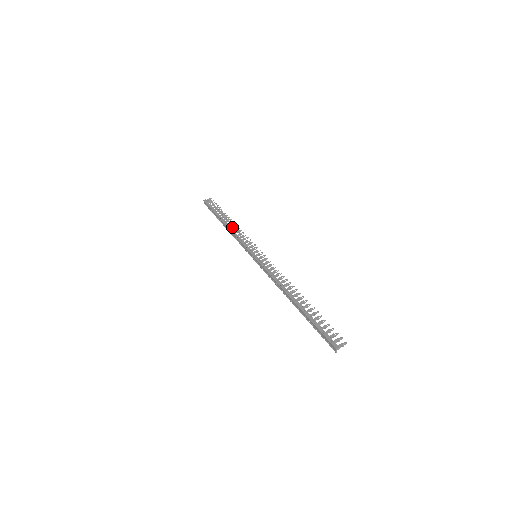
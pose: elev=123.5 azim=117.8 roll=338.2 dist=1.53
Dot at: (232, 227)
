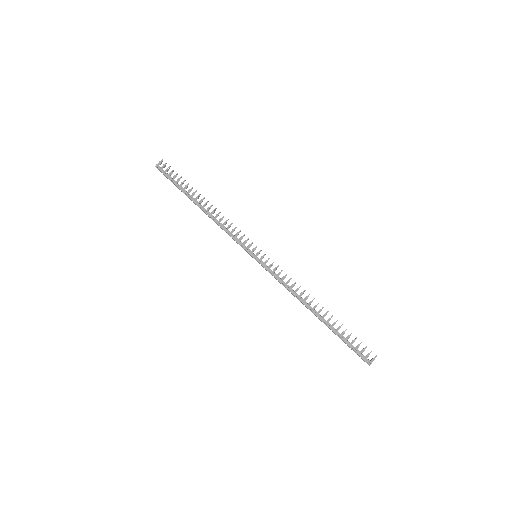
Dot at: (211, 213)
